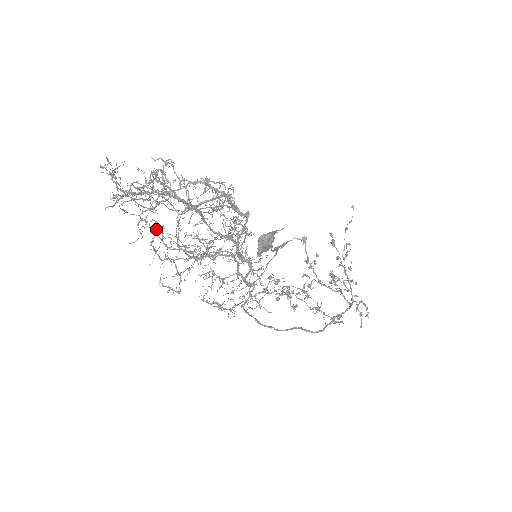
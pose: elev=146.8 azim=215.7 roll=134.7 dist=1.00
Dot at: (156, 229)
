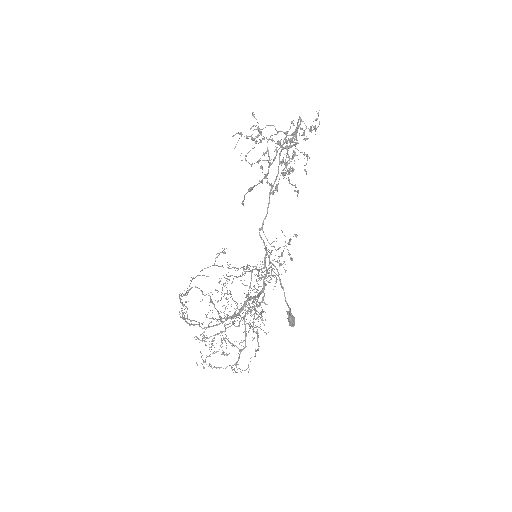
Dot at: occluded
